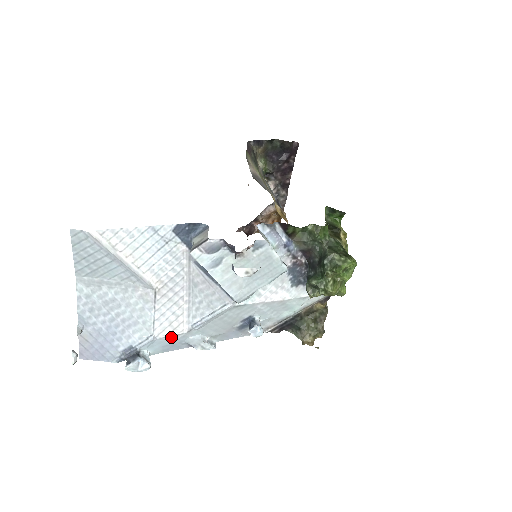
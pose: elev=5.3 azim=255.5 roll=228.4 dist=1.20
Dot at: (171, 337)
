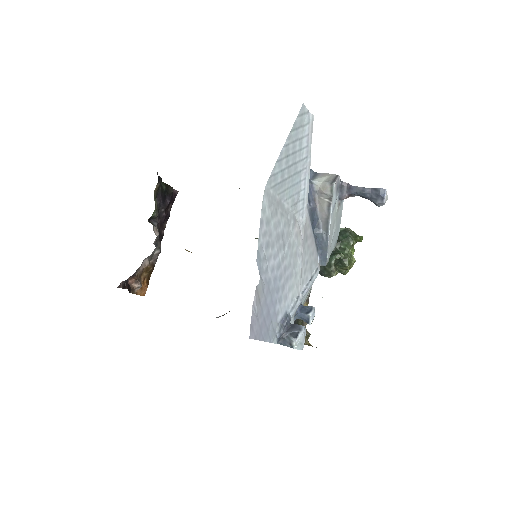
Dot at: occluded
